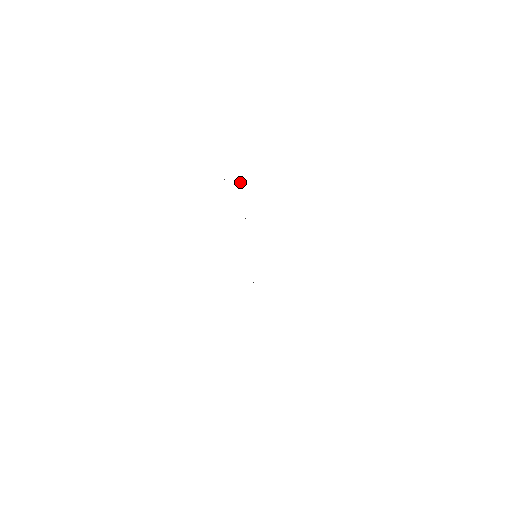
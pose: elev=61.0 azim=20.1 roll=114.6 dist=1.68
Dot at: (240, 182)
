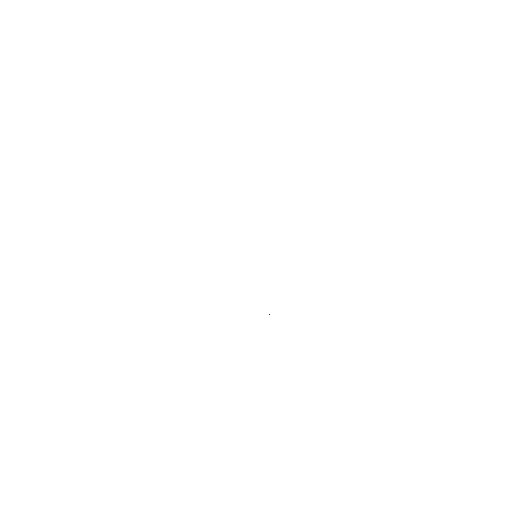
Dot at: occluded
